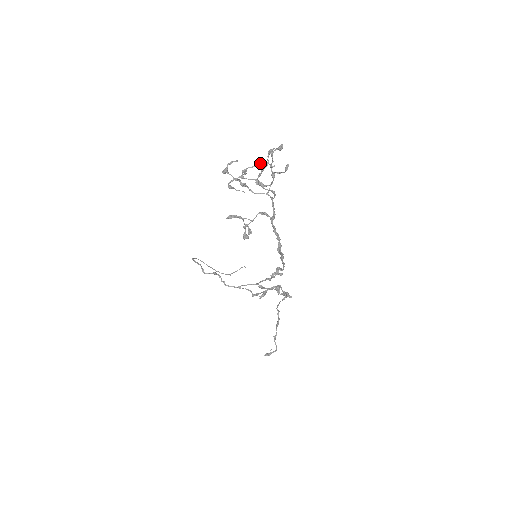
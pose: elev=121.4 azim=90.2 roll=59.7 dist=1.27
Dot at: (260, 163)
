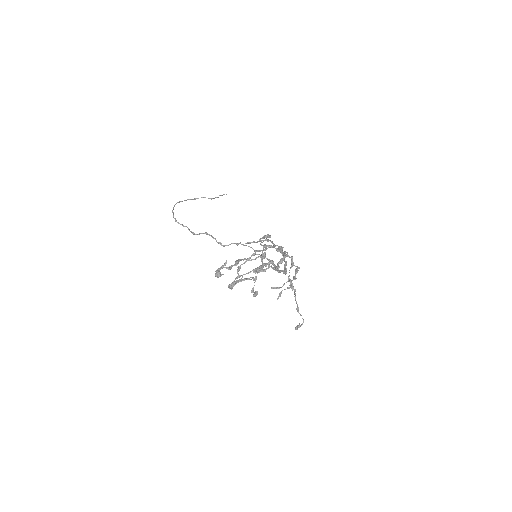
Dot at: (251, 255)
